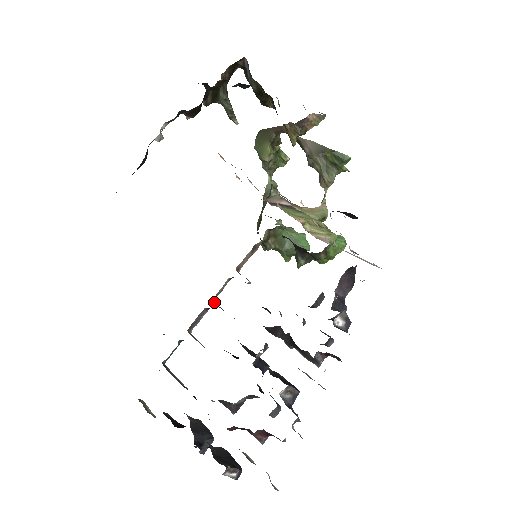
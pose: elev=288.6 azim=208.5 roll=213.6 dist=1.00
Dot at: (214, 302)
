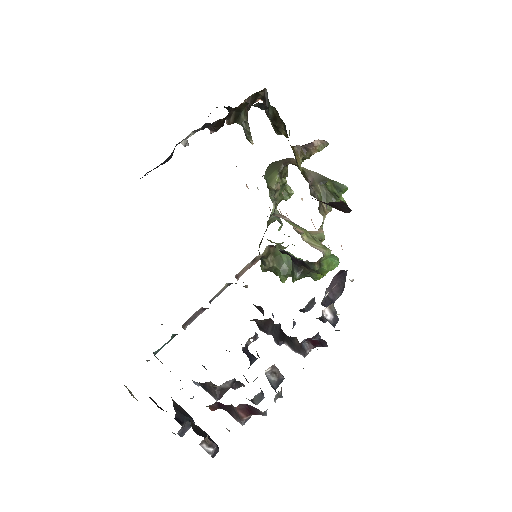
Dot at: occluded
